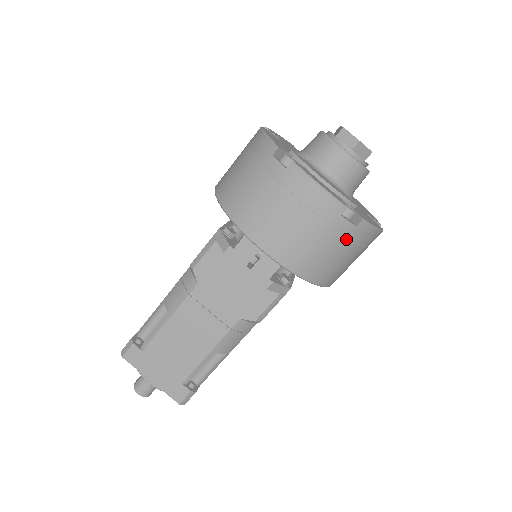
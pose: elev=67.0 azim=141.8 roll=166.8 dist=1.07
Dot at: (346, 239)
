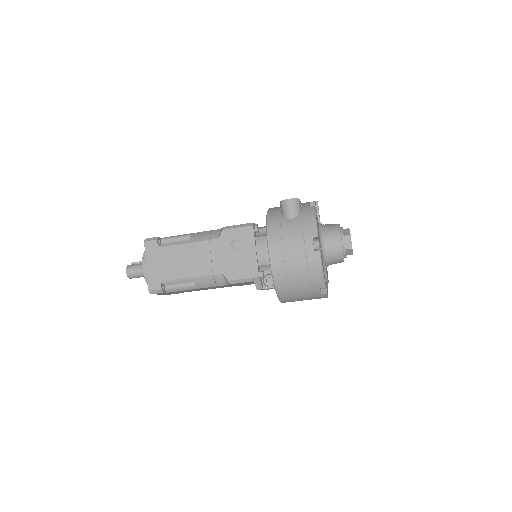
Dot at: occluded
